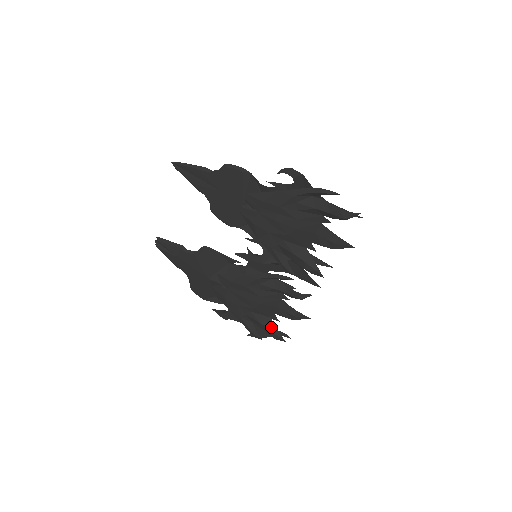
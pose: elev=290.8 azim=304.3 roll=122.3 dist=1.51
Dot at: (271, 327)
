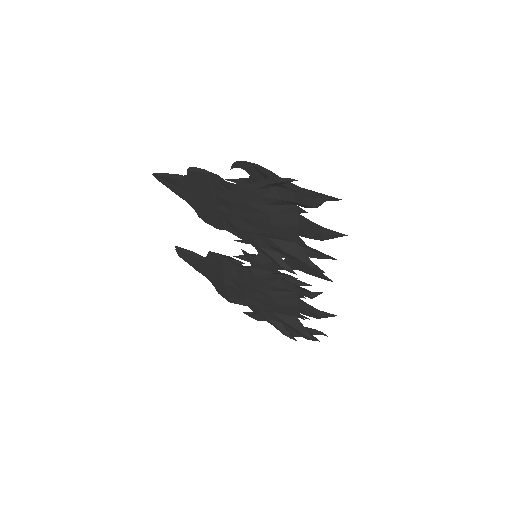
Dot at: (299, 327)
